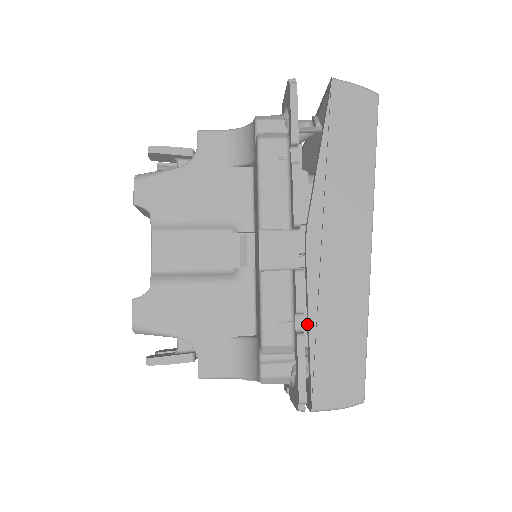
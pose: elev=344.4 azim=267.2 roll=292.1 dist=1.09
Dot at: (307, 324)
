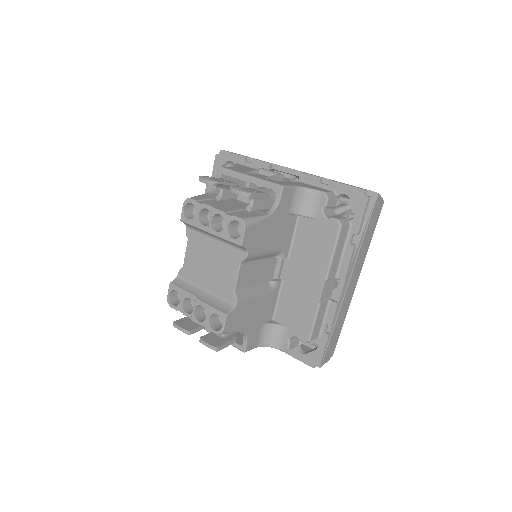
Dot at: (328, 327)
